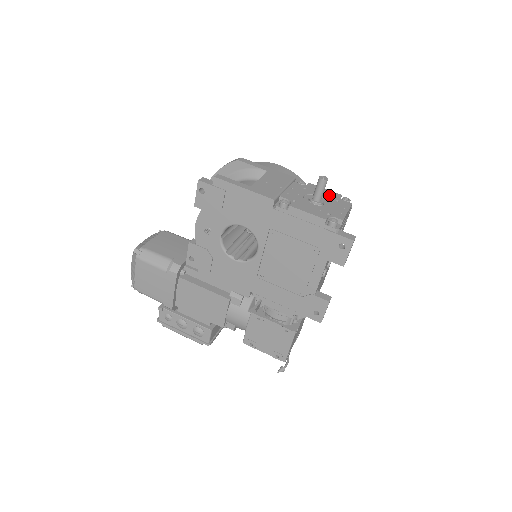
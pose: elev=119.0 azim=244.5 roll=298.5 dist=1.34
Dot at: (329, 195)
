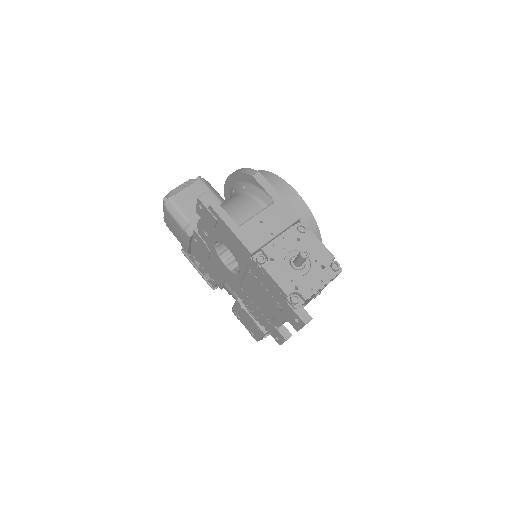
Dot at: (319, 256)
